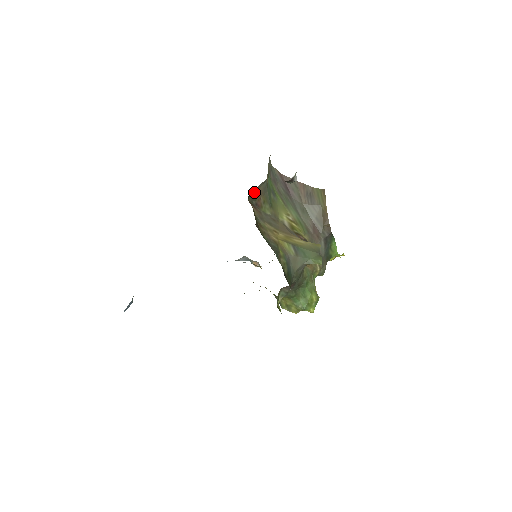
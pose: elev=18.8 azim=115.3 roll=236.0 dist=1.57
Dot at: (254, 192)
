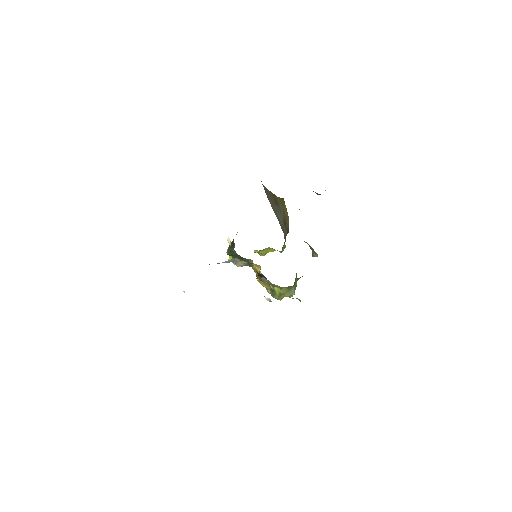
Dot at: occluded
